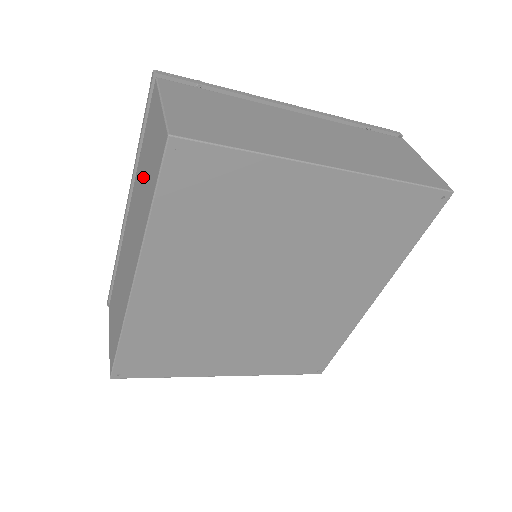
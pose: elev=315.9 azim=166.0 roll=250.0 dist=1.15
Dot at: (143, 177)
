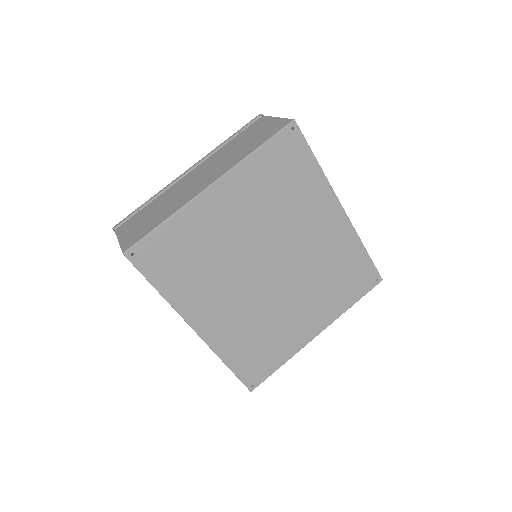
Dot at: occluded
